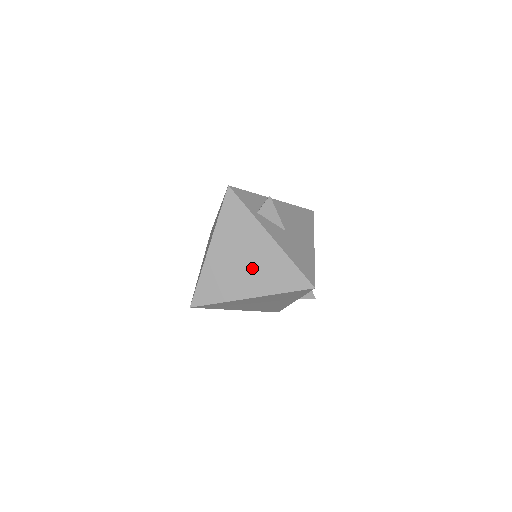
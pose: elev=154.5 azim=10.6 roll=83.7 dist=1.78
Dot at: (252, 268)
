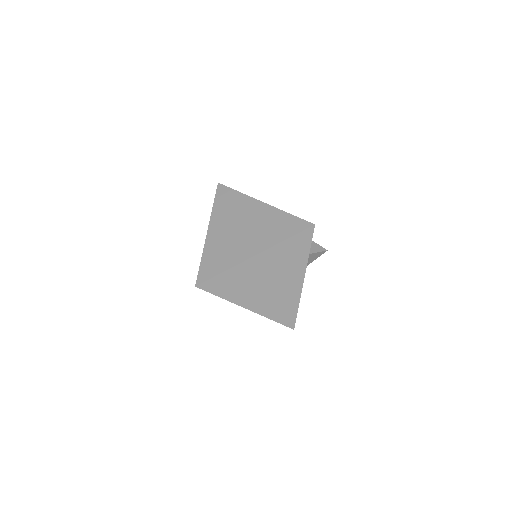
Dot at: (270, 292)
